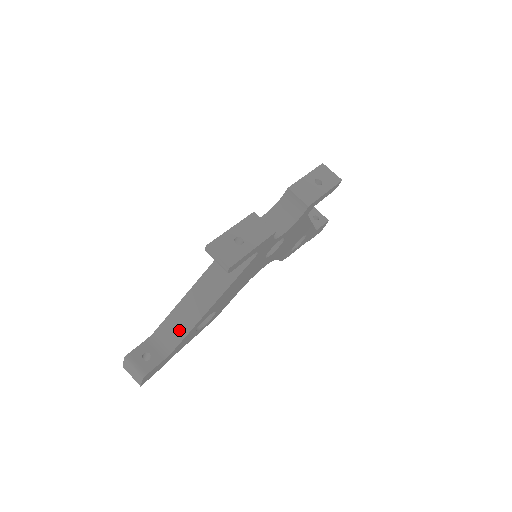
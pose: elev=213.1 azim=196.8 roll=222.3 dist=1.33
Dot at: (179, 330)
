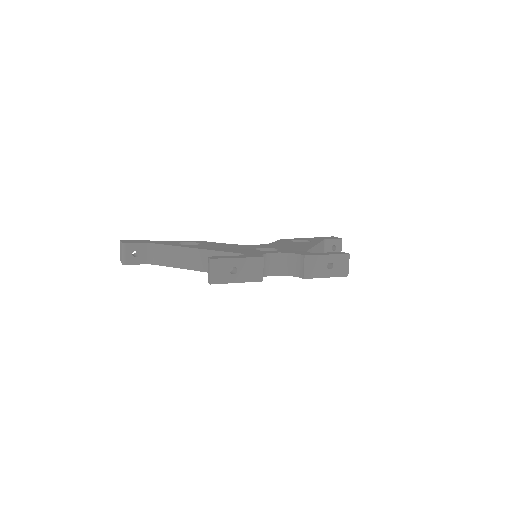
Dot at: (166, 259)
